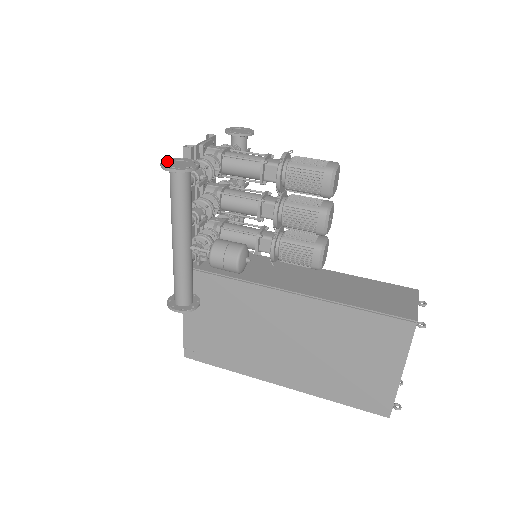
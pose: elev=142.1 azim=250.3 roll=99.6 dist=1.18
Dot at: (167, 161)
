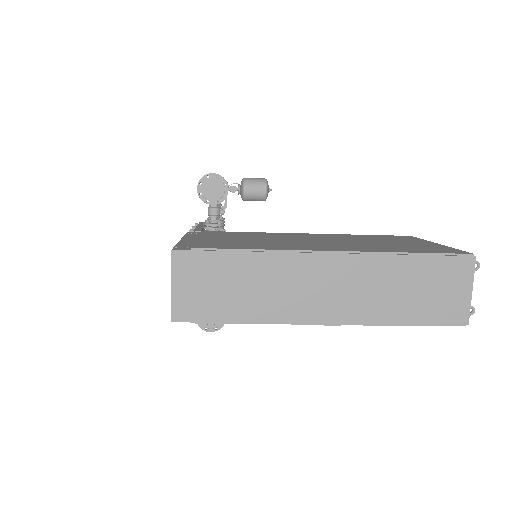
Dot at: occluded
